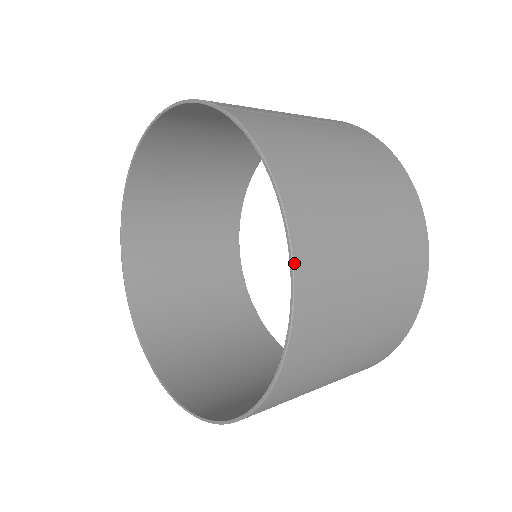
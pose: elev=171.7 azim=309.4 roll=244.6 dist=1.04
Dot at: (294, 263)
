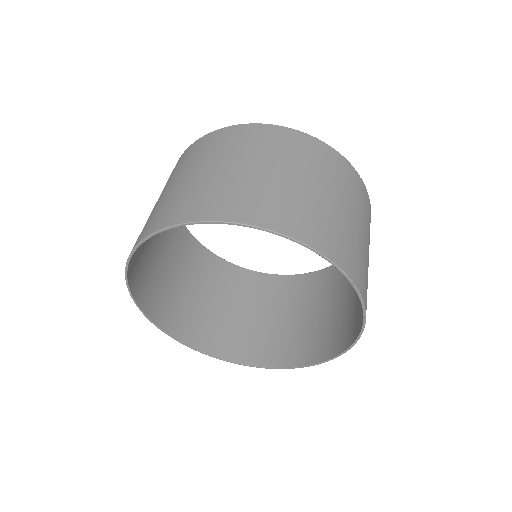
Dot at: occluded
